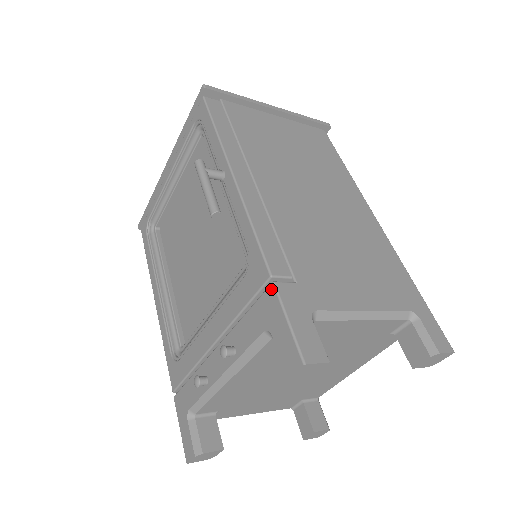
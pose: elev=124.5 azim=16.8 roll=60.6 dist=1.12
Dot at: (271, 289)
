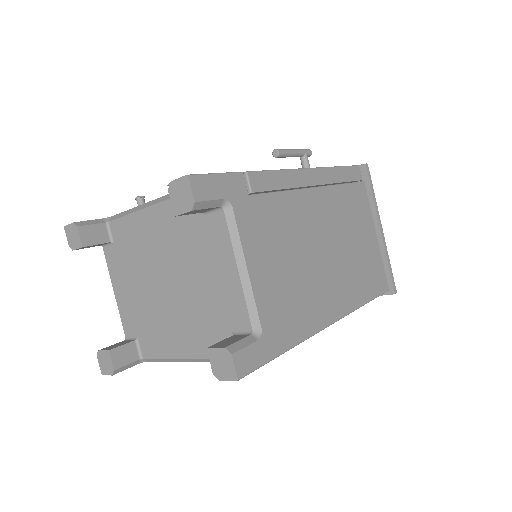
Dot at: (237, 172)
